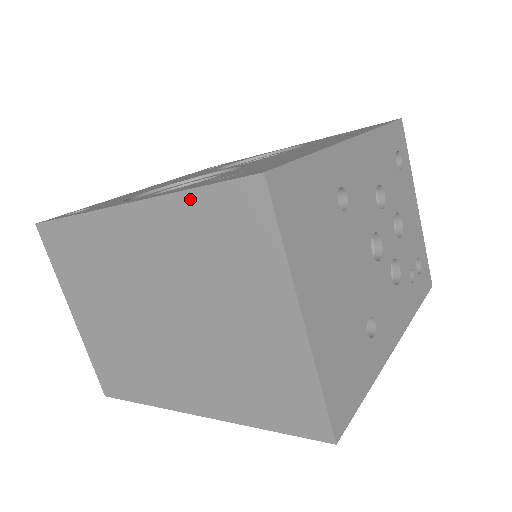
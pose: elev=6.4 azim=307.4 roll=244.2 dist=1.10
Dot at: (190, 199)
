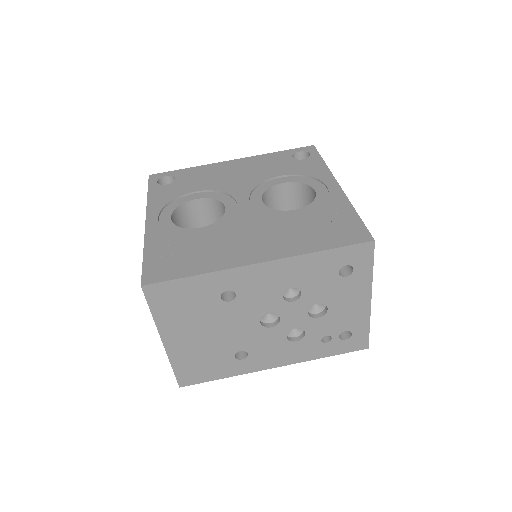
Dot at: occluded
